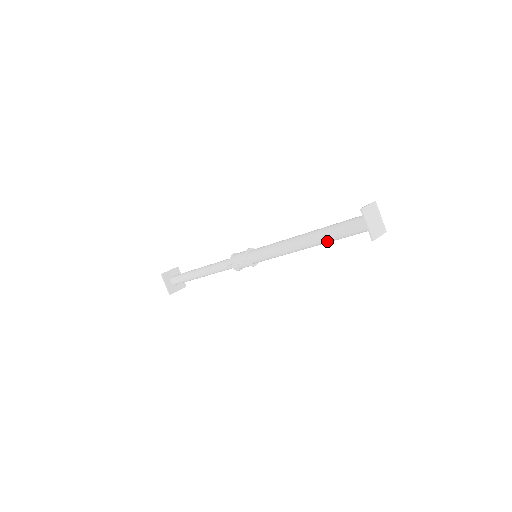
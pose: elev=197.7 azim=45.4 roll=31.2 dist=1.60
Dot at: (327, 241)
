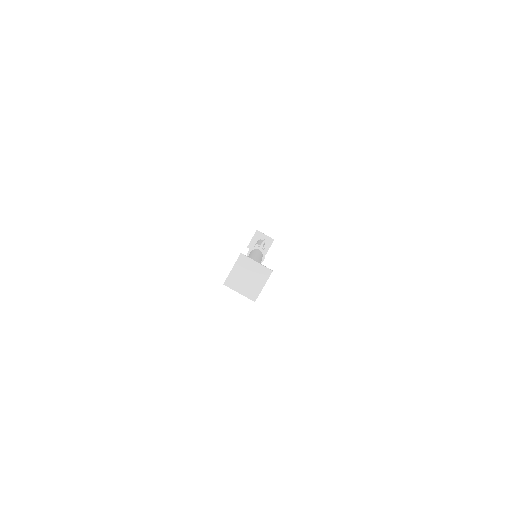
Dot at: occluded
